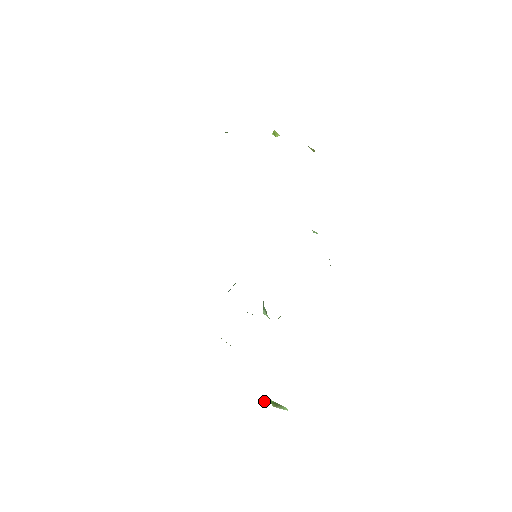
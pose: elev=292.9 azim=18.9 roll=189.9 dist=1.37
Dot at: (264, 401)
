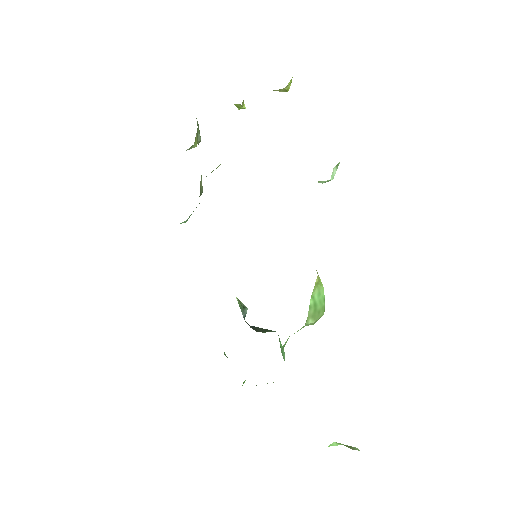
Dot at: (333, 445)
